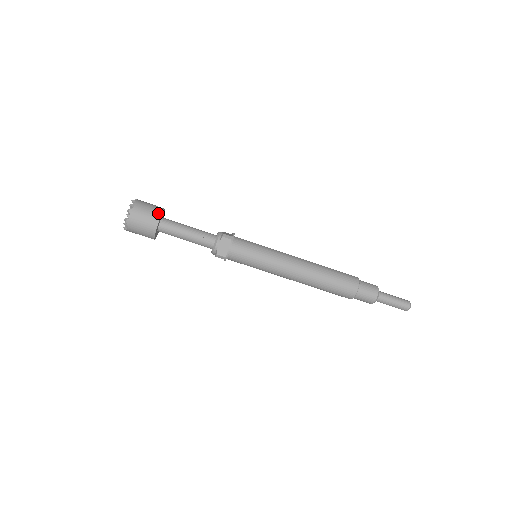
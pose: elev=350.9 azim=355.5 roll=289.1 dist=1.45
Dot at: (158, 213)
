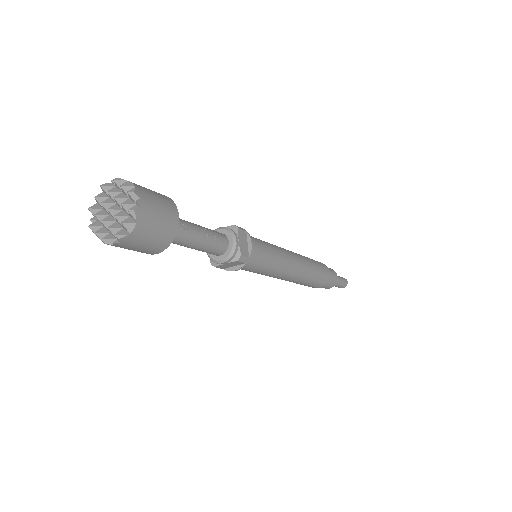
Dot at: (167, 197)
